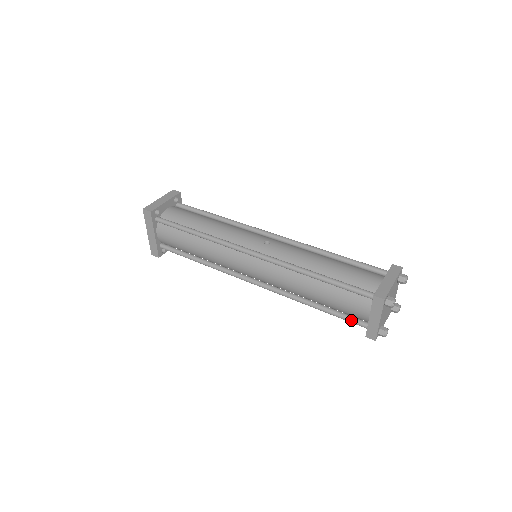
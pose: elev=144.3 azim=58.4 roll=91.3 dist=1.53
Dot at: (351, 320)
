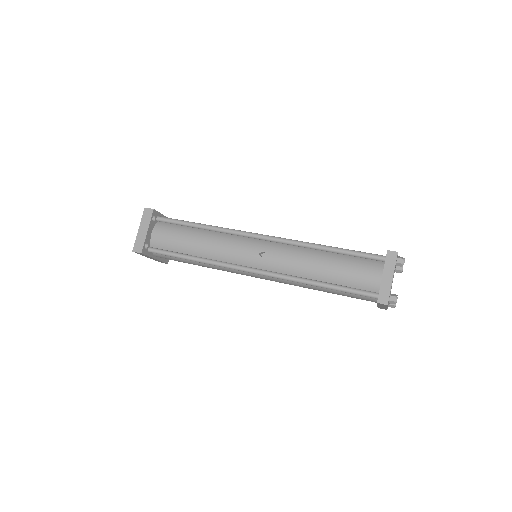
Dot at: occluded
